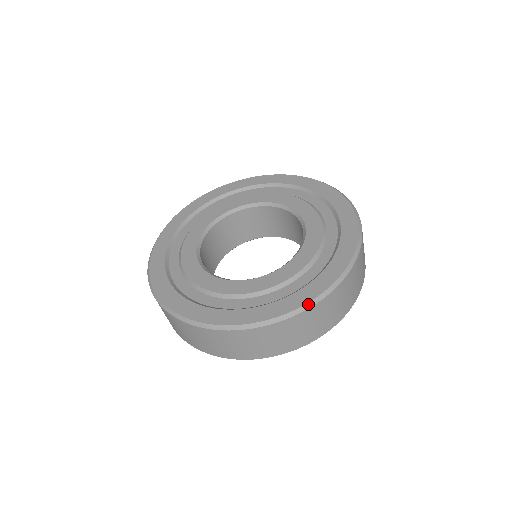
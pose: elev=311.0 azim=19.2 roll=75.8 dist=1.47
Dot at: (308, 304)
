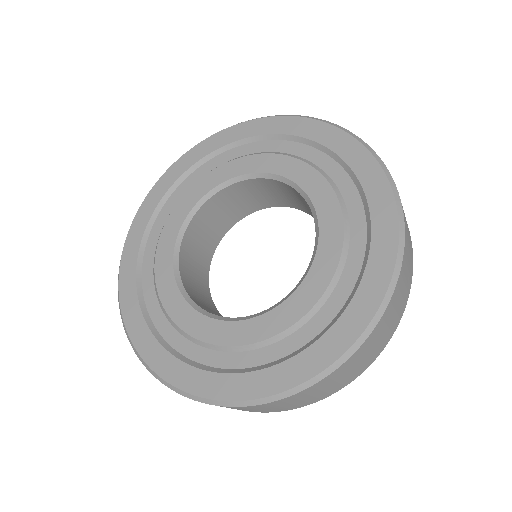
Dot at: (341, 358)
